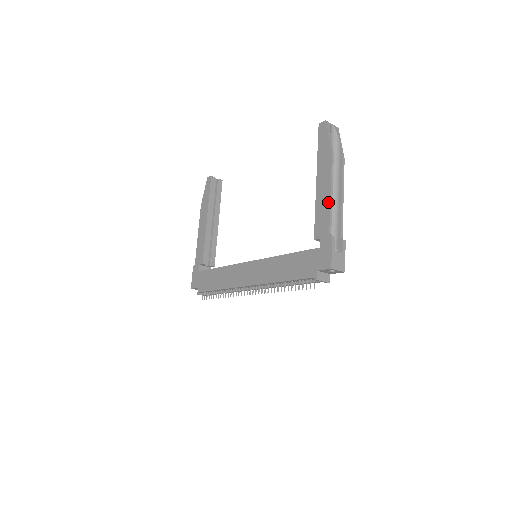
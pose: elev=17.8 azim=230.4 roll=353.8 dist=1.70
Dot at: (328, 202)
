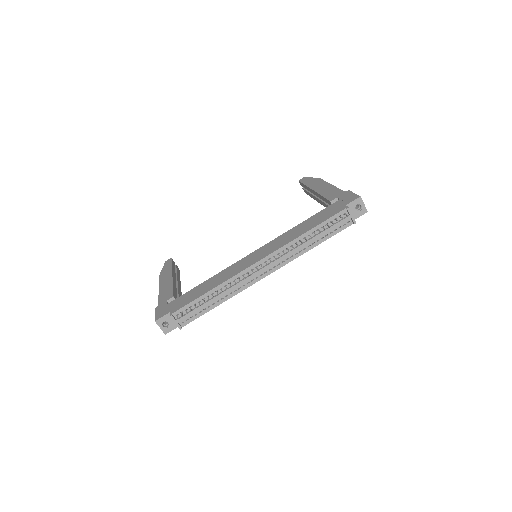
Dot at: (332, 187)
